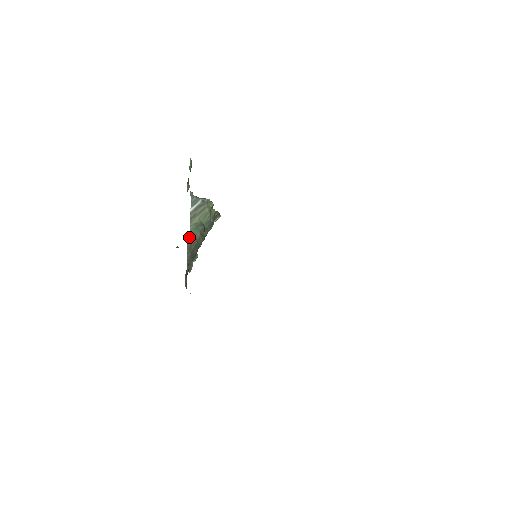
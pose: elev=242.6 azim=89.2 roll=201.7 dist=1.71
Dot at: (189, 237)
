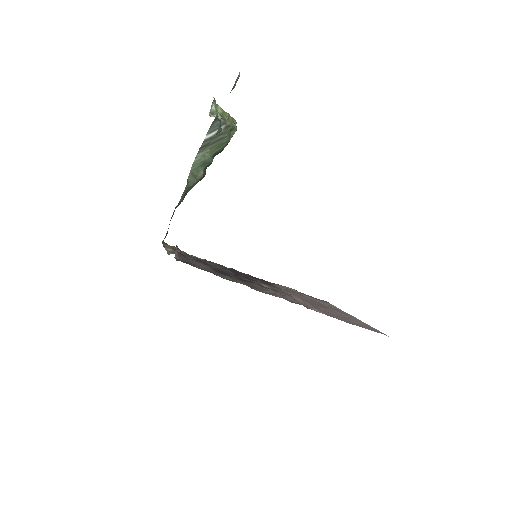
Dot at: (189, 176)
